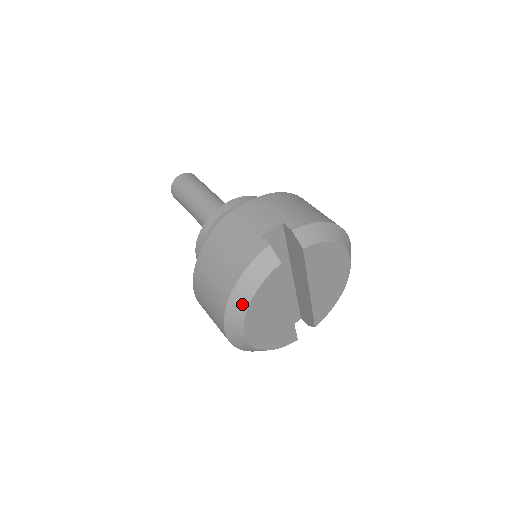
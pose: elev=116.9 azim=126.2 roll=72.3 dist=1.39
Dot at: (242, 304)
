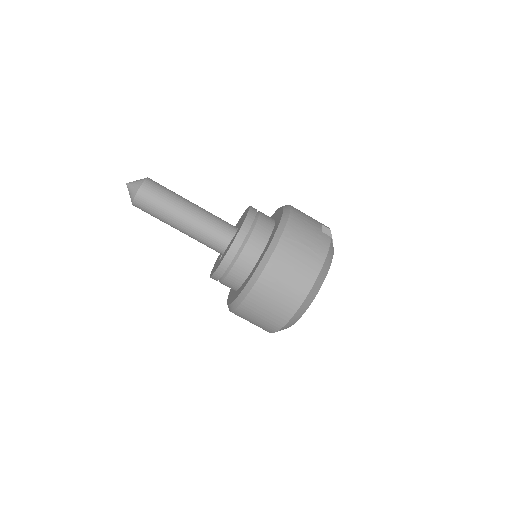
Dot at: (322, 280)
